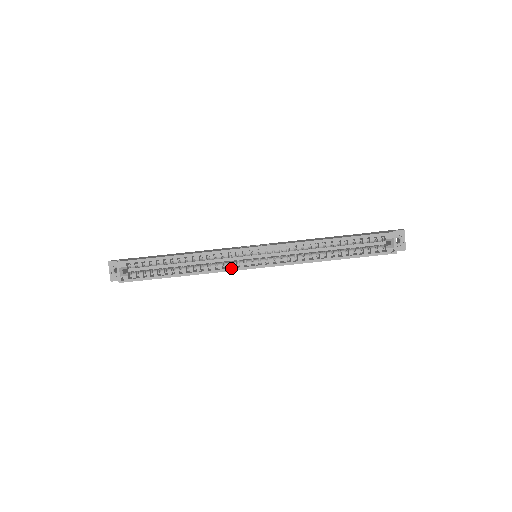
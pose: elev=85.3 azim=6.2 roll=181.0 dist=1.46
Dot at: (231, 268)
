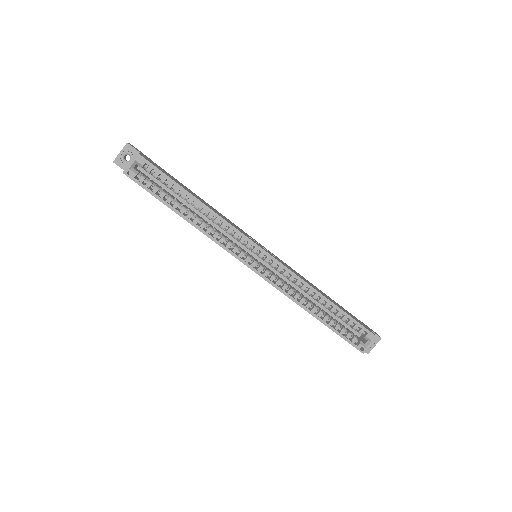
Dot at: (231, 250)
